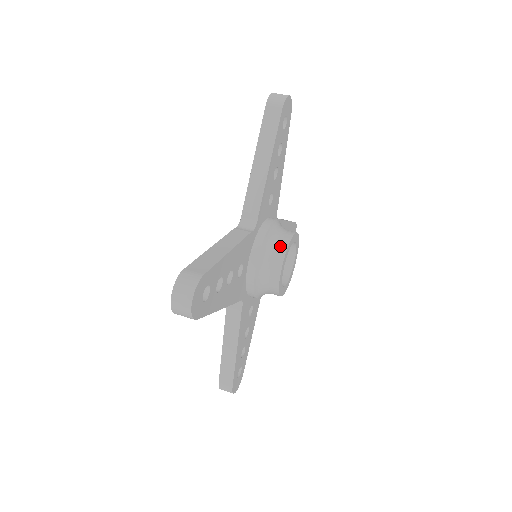
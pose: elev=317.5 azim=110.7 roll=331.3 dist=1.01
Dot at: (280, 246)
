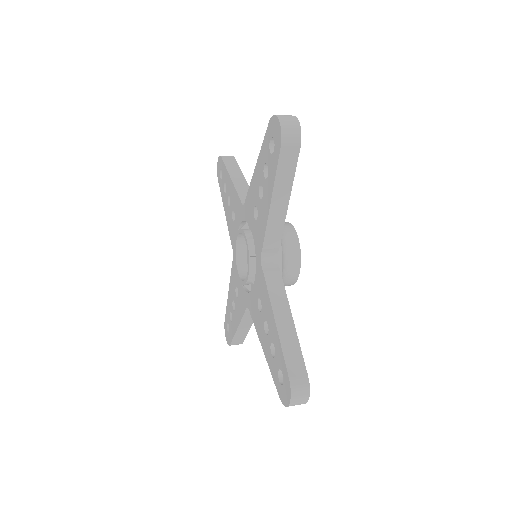
Dot at: occluded
